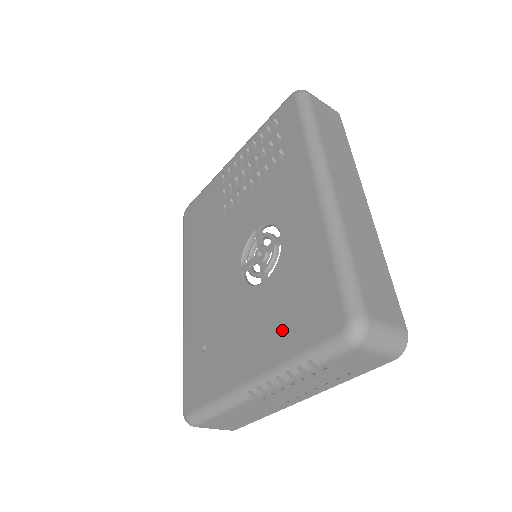
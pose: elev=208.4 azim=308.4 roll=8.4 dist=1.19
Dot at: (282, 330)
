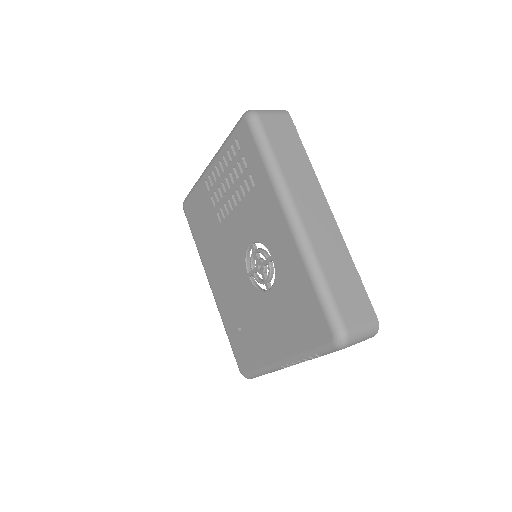
Dot at: (292, 331)
